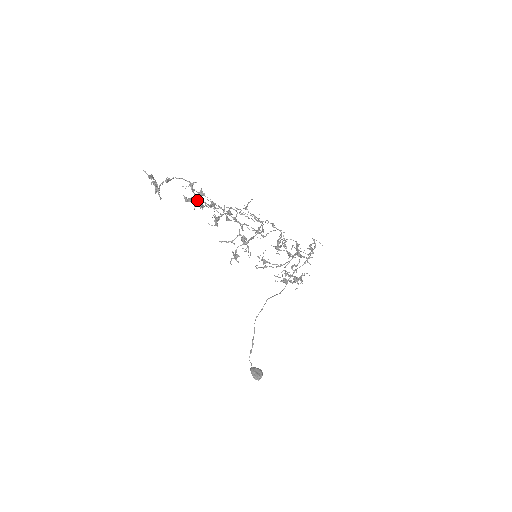
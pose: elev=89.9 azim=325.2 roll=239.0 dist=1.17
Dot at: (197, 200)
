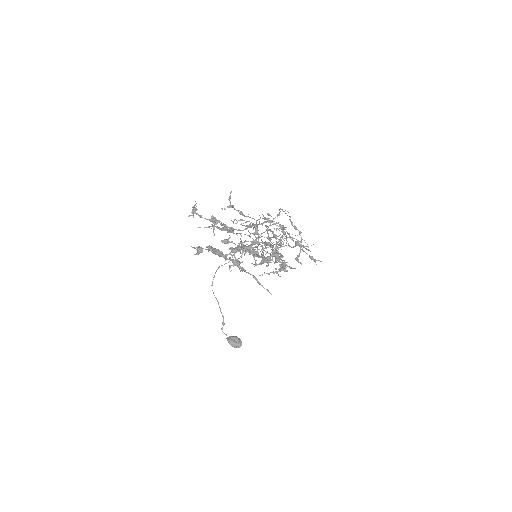
Dot at: (264, 257)
